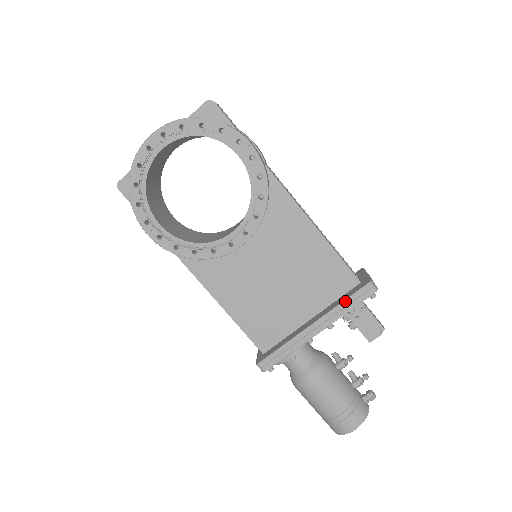
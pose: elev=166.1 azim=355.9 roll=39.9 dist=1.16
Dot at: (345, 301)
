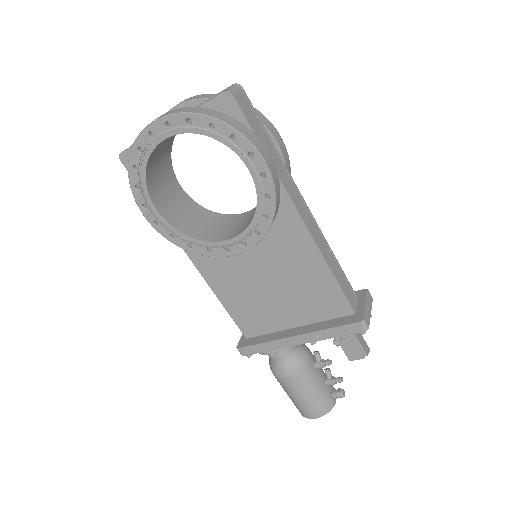
Dot at: (332, 329)
